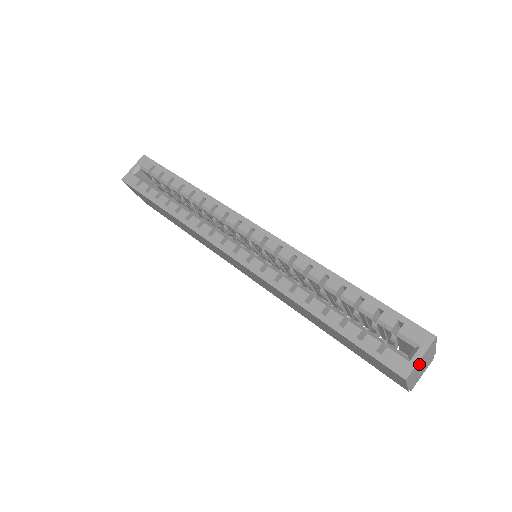
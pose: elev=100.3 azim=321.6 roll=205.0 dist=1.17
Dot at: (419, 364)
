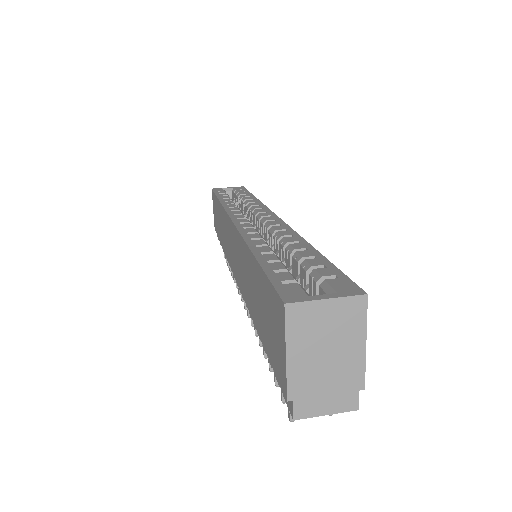
Dot at: (321, 321)
